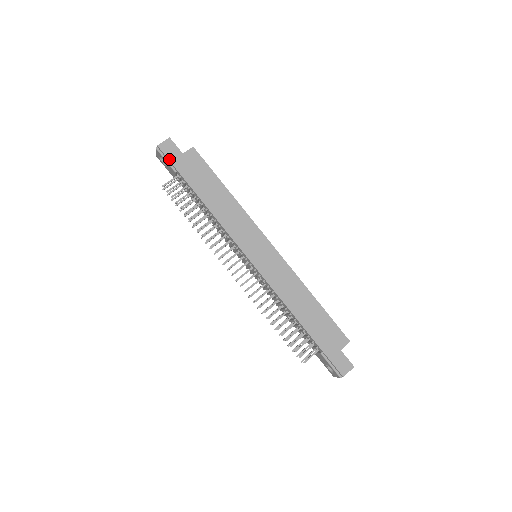
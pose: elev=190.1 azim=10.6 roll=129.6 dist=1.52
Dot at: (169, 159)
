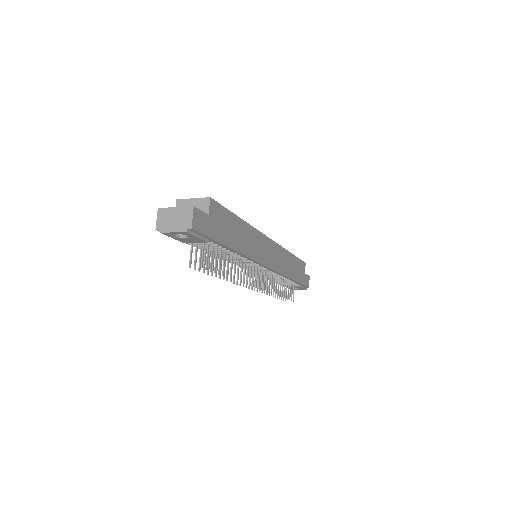
Dot at: (205, 234)
